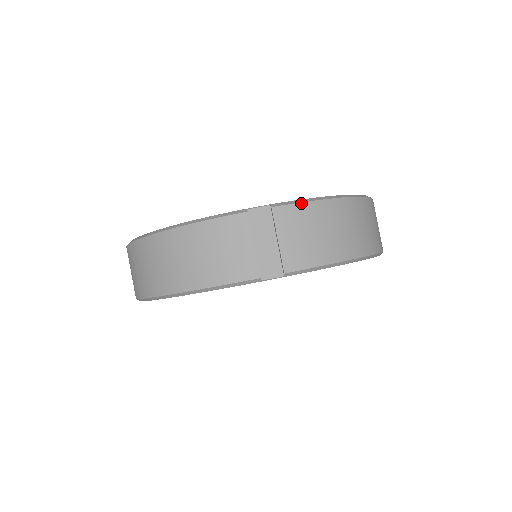
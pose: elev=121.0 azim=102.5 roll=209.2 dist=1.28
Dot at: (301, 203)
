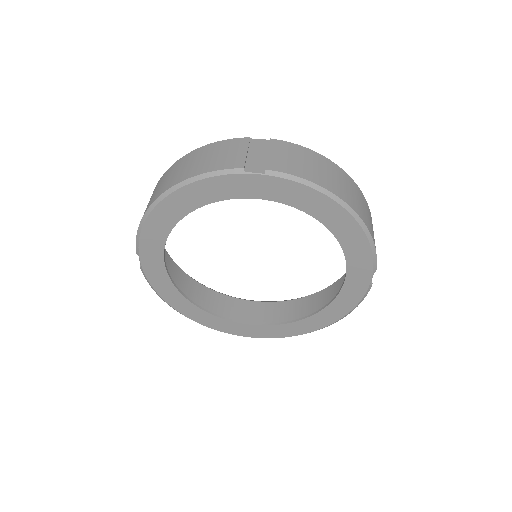
Dot at: (295, 144)
